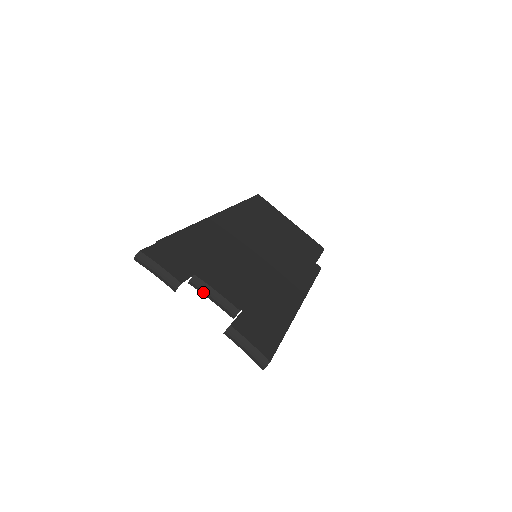
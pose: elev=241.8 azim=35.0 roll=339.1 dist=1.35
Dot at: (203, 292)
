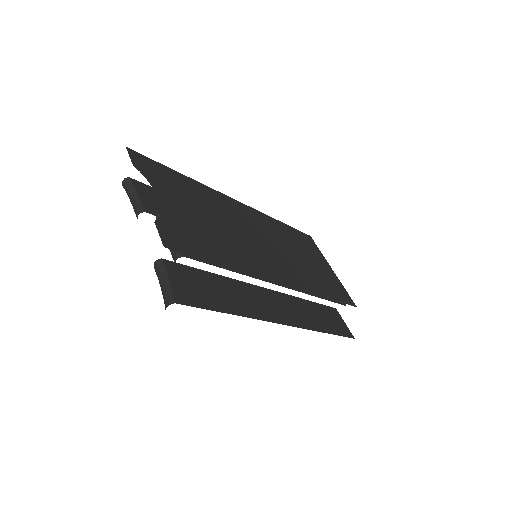
Dot at: occluded
